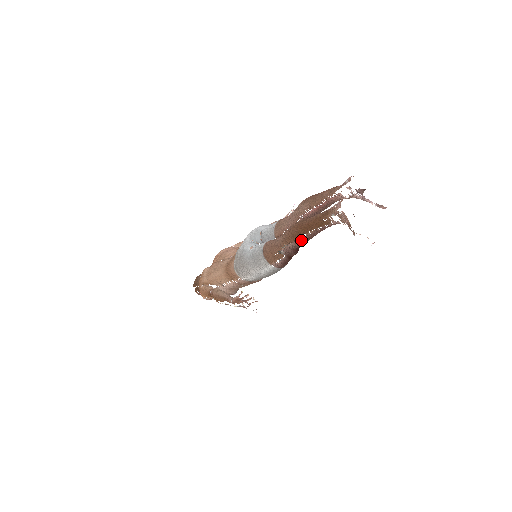
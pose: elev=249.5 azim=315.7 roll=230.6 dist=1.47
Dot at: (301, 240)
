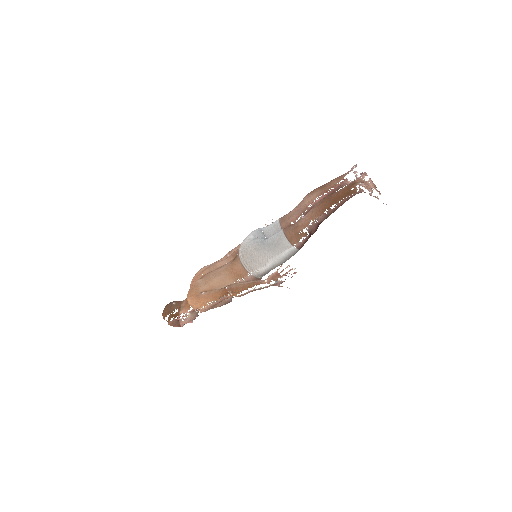
Dot at: (330, 211)
